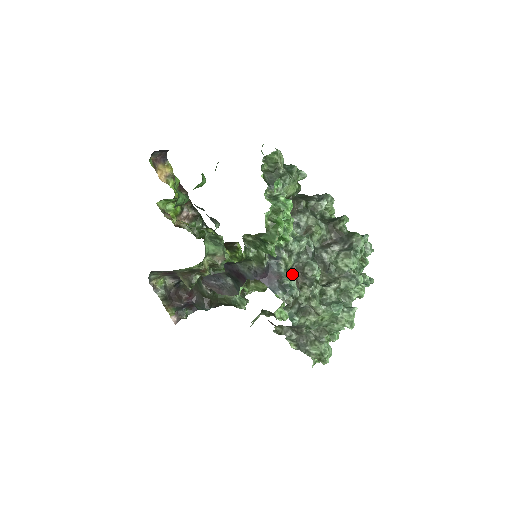
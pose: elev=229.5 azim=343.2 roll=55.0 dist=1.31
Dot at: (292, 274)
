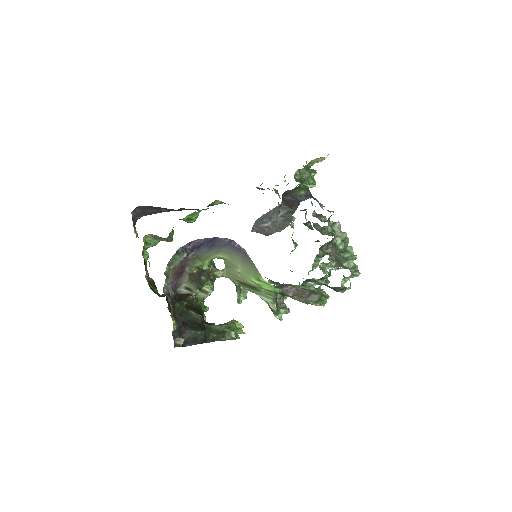
Dot at: occluded
